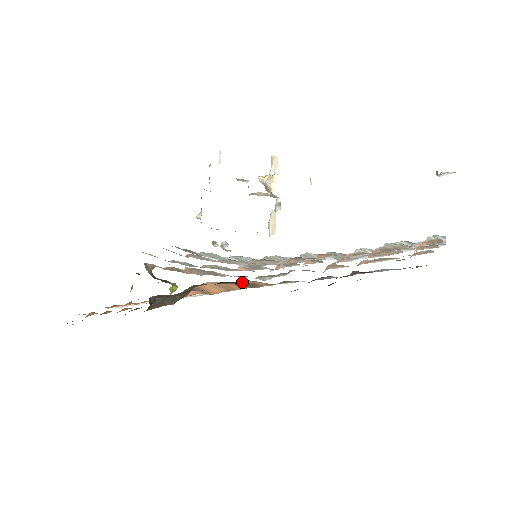
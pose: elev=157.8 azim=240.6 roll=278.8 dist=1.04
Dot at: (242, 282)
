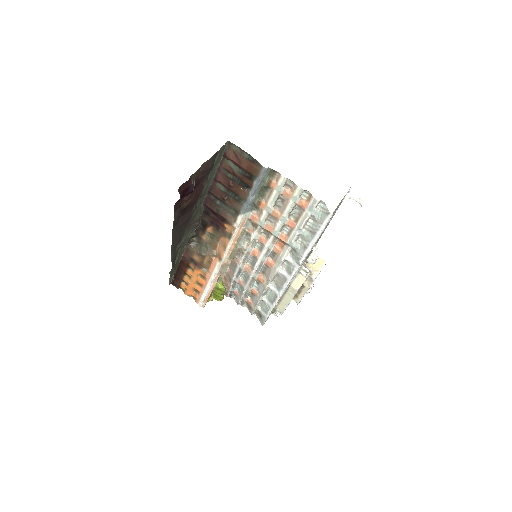
Dot at: (226, 232)
